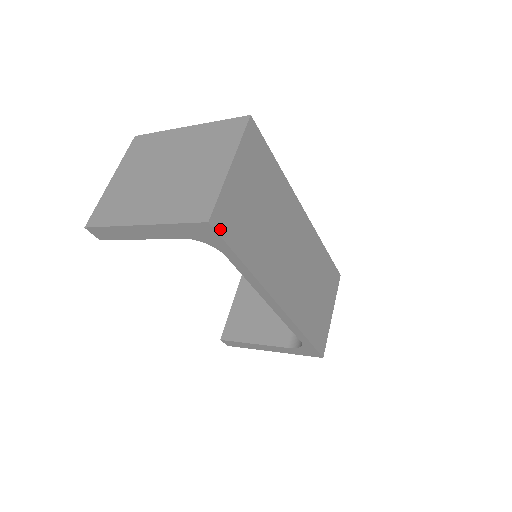
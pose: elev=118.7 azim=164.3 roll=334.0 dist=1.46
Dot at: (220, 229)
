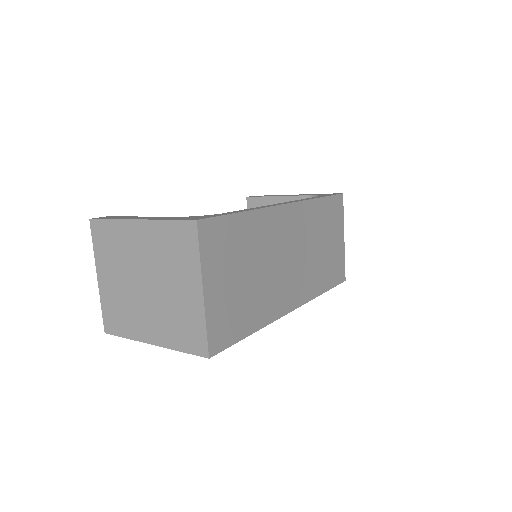
Dot at: (220, 347)
